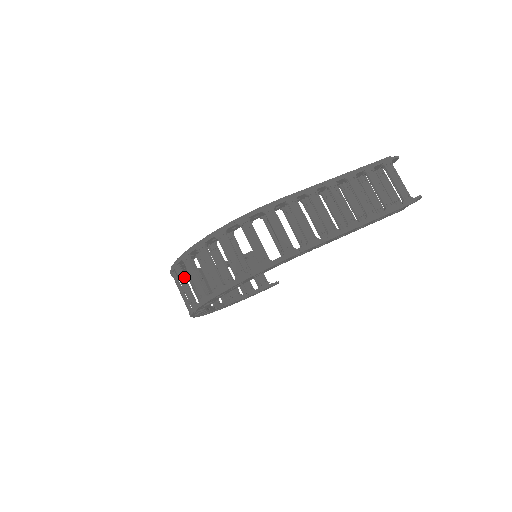
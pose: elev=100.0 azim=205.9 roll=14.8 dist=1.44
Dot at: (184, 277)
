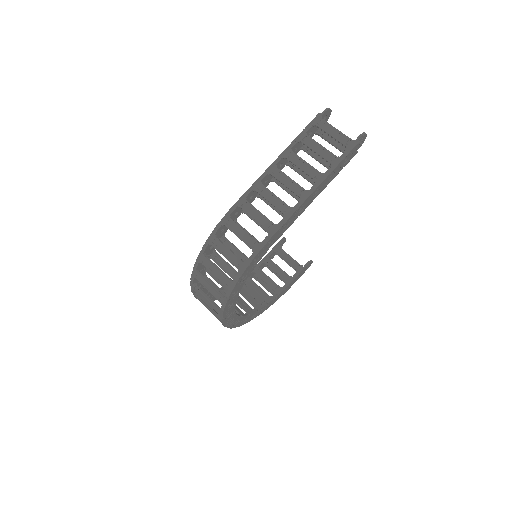
Dot at: (203, 301)
